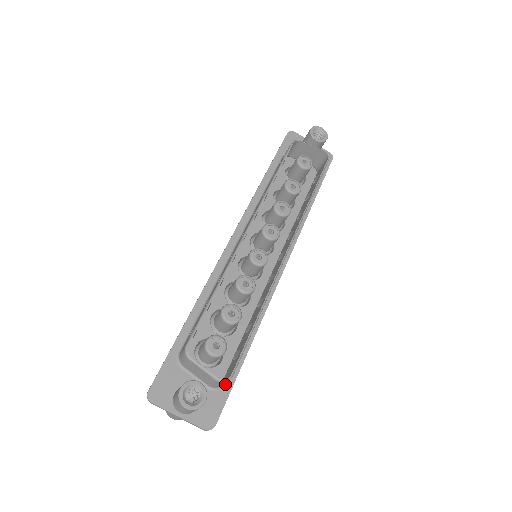
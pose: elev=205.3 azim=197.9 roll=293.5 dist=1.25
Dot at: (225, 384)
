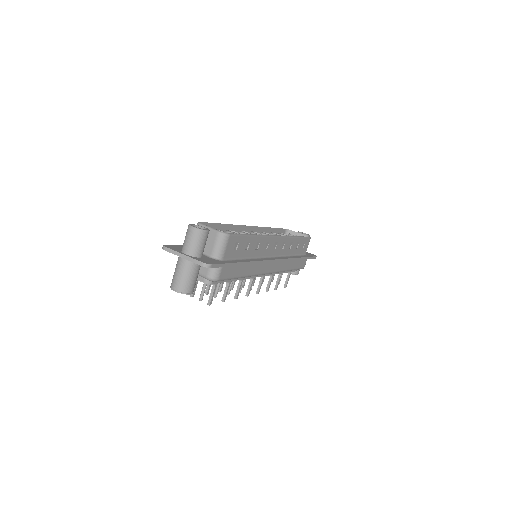
Dot at: (223, 261)
